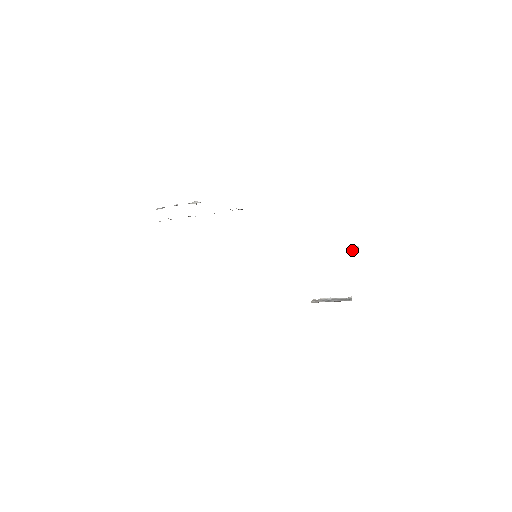
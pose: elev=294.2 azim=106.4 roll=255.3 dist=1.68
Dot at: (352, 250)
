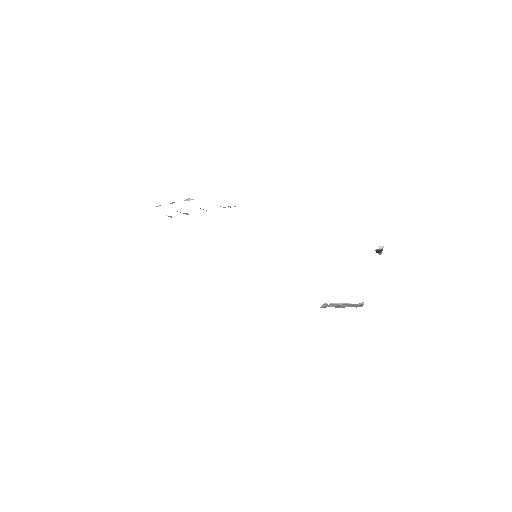
Dot at: (376, 251)
